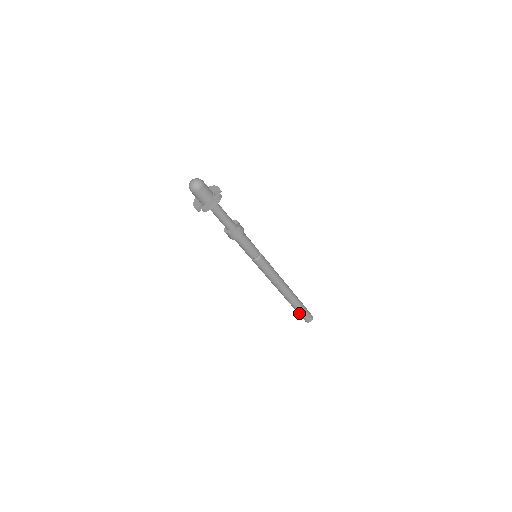
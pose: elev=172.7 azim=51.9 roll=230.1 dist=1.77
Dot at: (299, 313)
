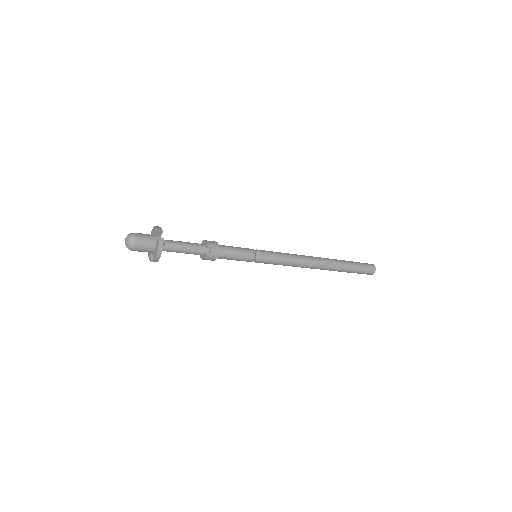
Dot at: occluded
